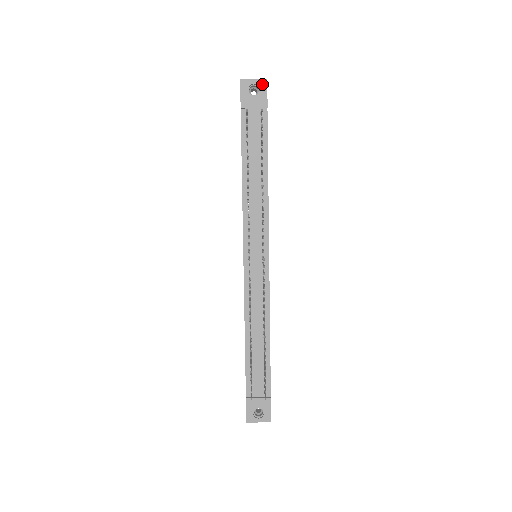
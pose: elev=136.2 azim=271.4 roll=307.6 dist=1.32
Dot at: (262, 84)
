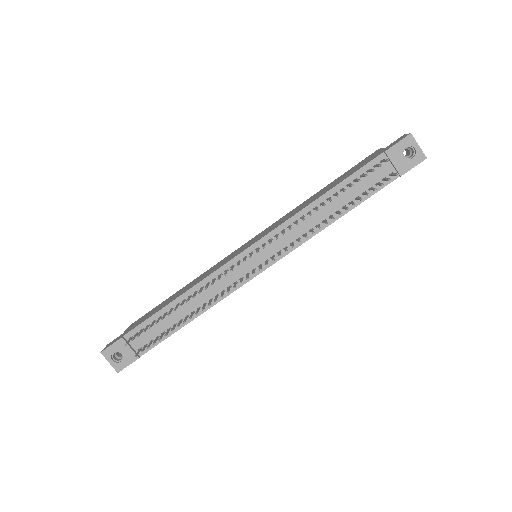
Dot at: (419, 157)
